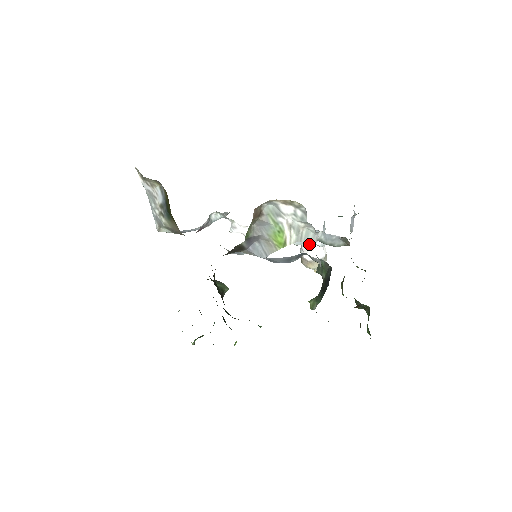
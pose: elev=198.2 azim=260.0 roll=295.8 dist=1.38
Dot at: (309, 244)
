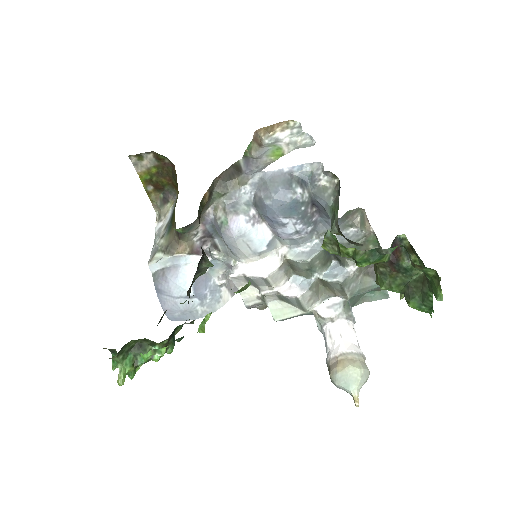
Dot at: (334, 327)
